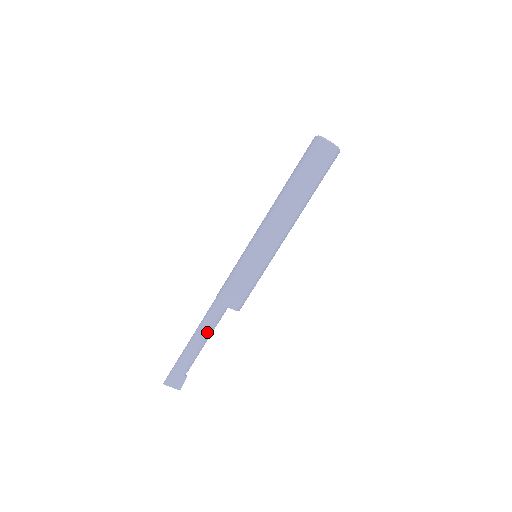
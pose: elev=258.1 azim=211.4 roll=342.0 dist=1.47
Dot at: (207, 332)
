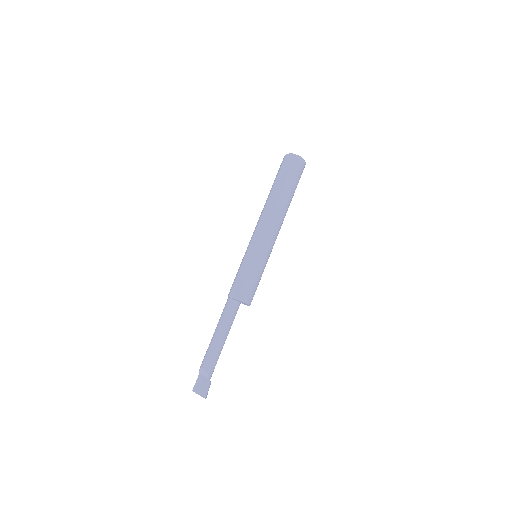
Dot at: (219, 327)
